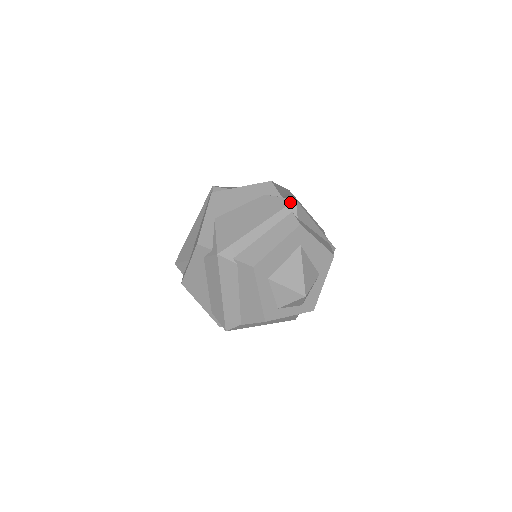
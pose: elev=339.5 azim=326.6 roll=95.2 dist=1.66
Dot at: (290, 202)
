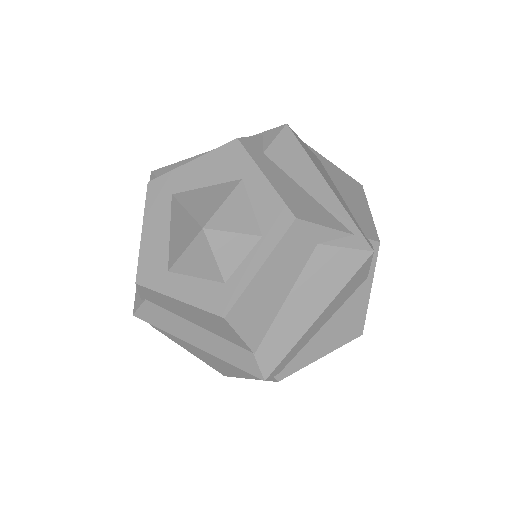
Dot at: occluded
